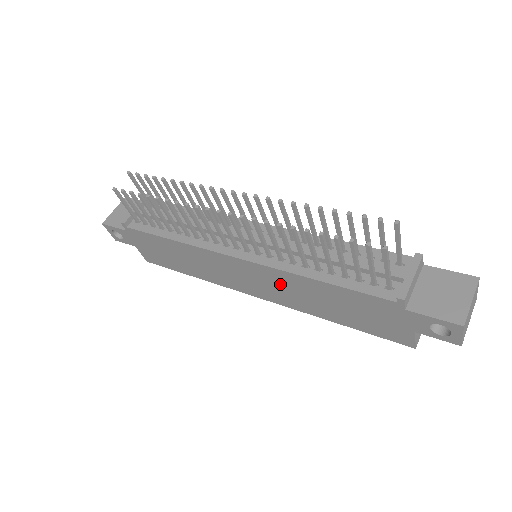
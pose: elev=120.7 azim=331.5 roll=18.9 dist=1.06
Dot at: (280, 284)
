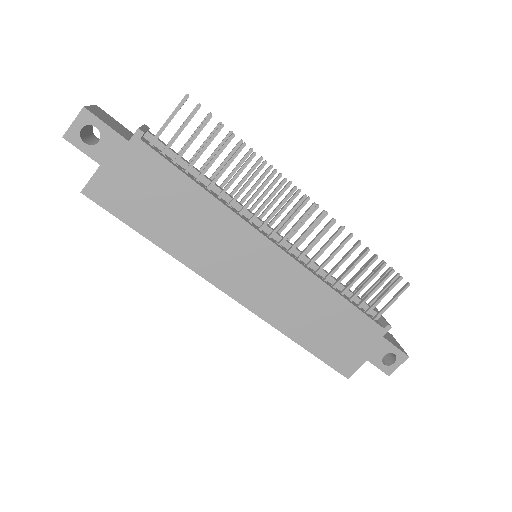
Dot at: (290, 288)
